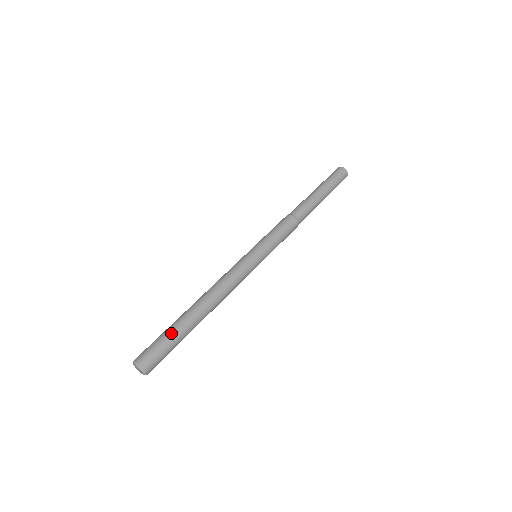
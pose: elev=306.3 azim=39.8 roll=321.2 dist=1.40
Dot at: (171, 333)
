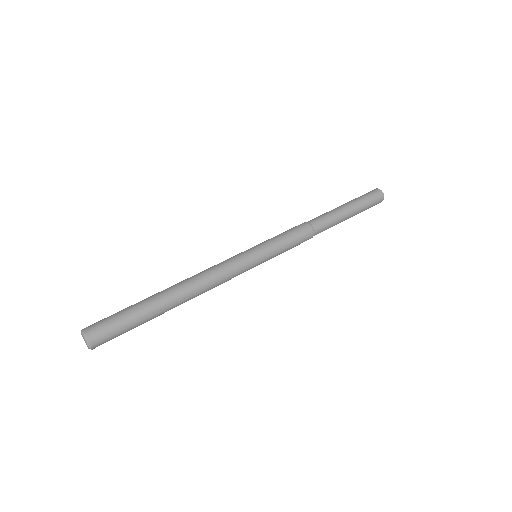
Dot at: (129, 306)
